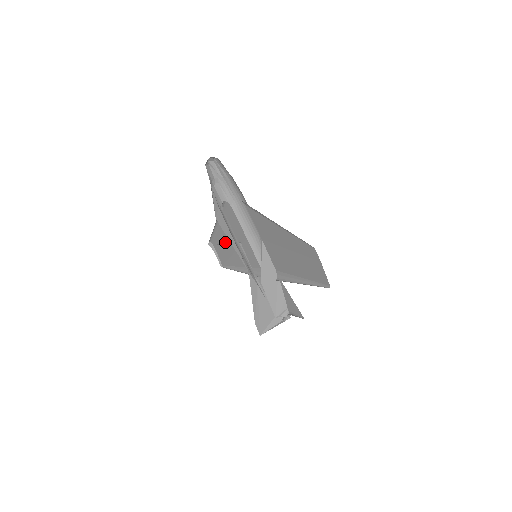
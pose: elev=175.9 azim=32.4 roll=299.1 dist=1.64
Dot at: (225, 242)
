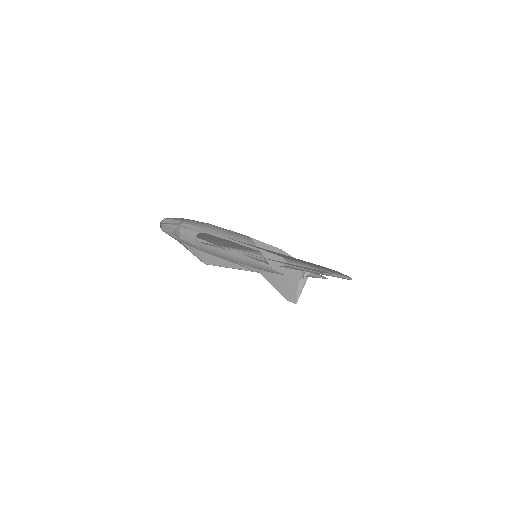
Dot at: occluded
